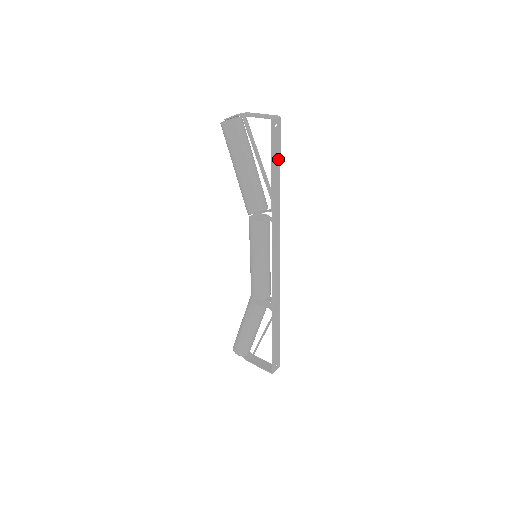
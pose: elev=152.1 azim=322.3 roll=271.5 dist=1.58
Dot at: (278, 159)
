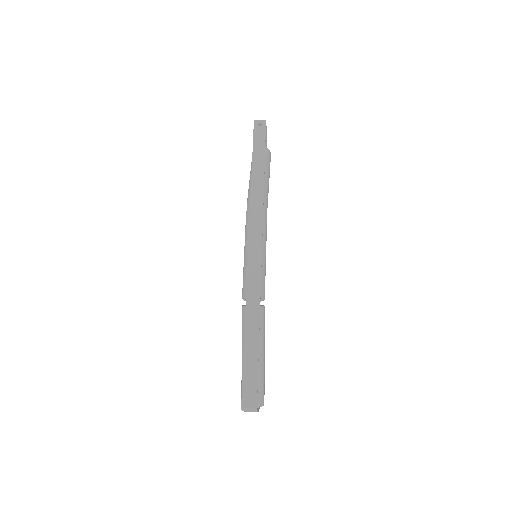
Dot at: (262, 150)
